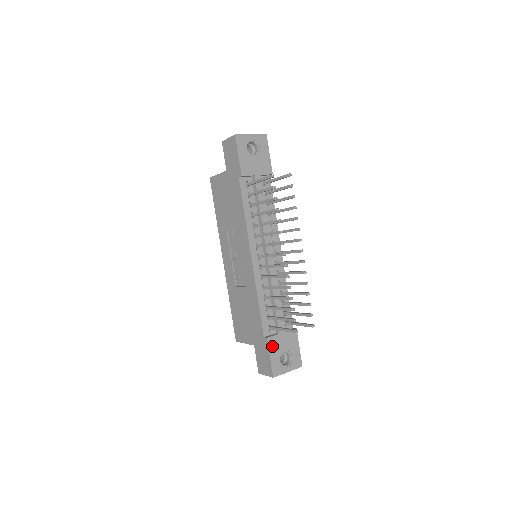
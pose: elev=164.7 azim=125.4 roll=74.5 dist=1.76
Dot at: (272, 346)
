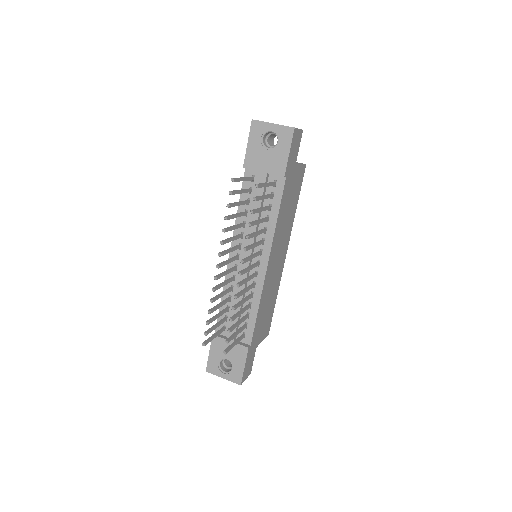
Dot at: (215, 345)
